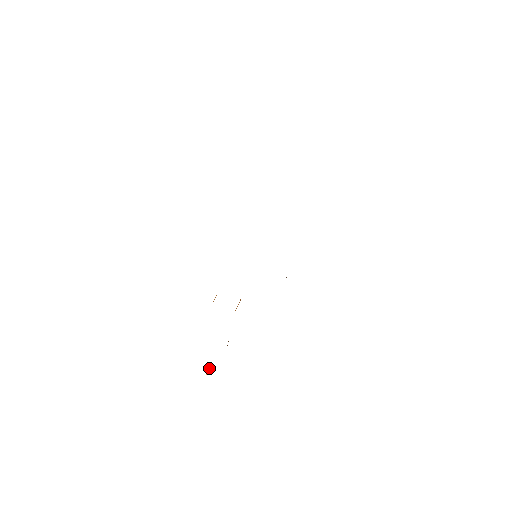
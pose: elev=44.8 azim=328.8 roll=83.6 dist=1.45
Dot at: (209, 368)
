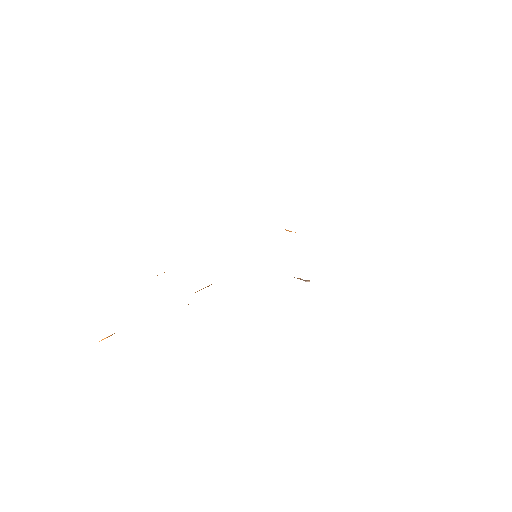
Dot at: occluded
